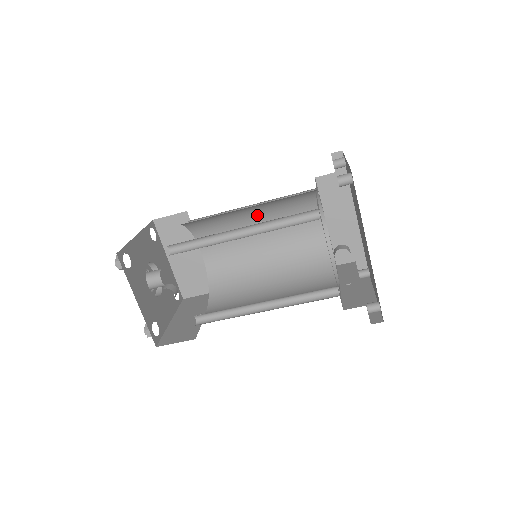
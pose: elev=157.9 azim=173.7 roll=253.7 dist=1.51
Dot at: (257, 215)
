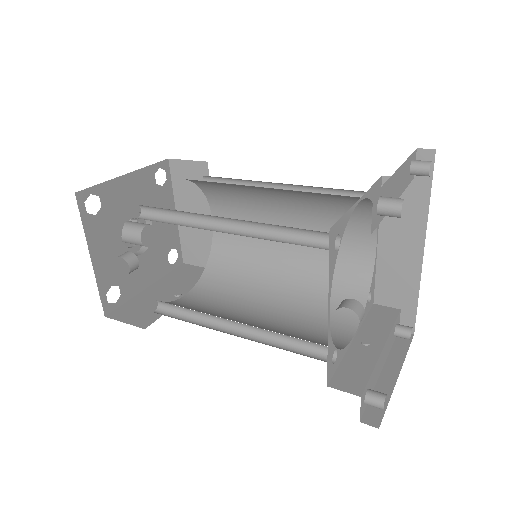
Dot at: (285, 200)
